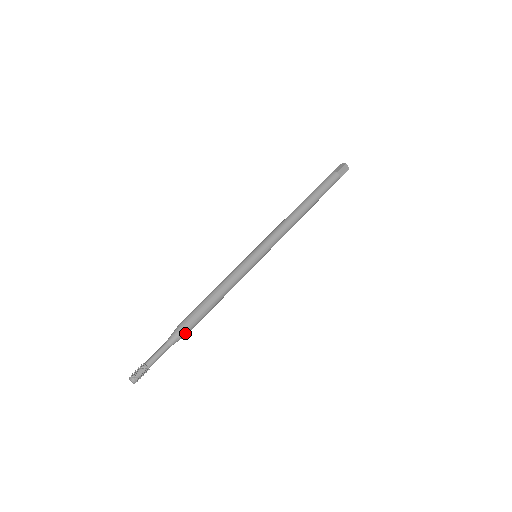
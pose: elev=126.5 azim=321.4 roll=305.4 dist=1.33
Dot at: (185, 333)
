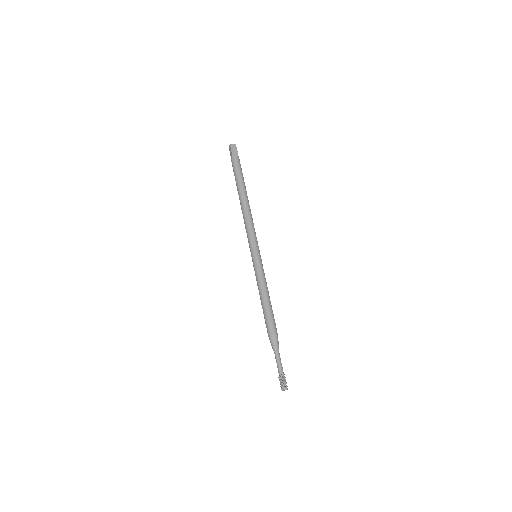
Dot at: (276, 338)
